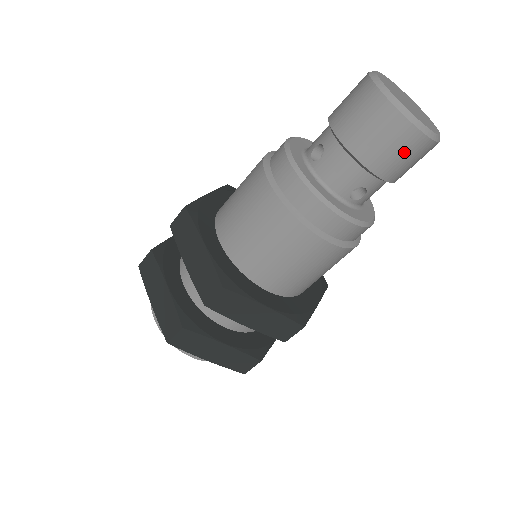
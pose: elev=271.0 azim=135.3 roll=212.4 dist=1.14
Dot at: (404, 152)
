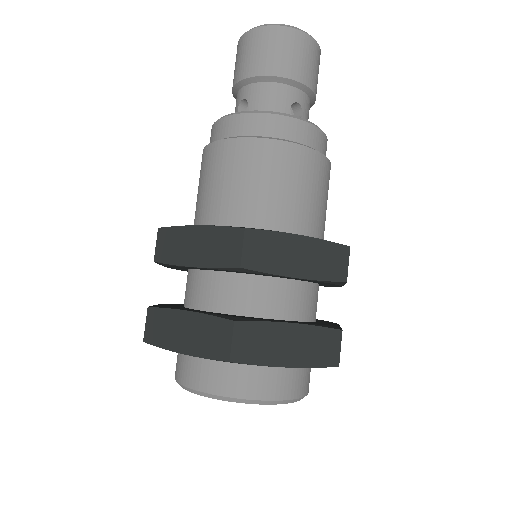
Dot at: (303, 53)
